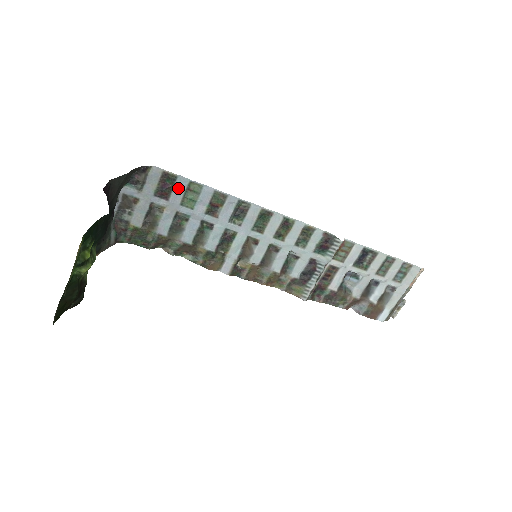
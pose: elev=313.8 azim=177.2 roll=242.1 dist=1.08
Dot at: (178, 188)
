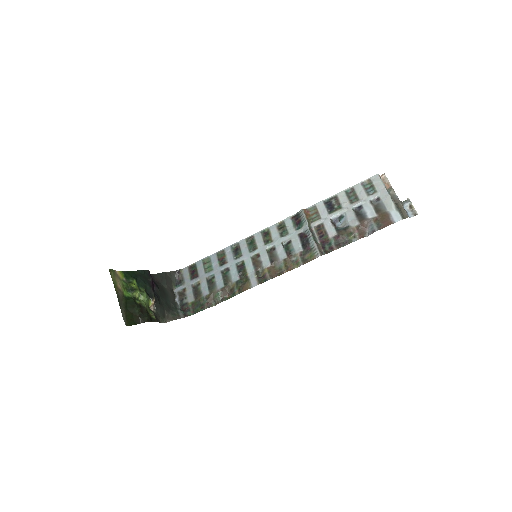
Dot at: (199, 268)
